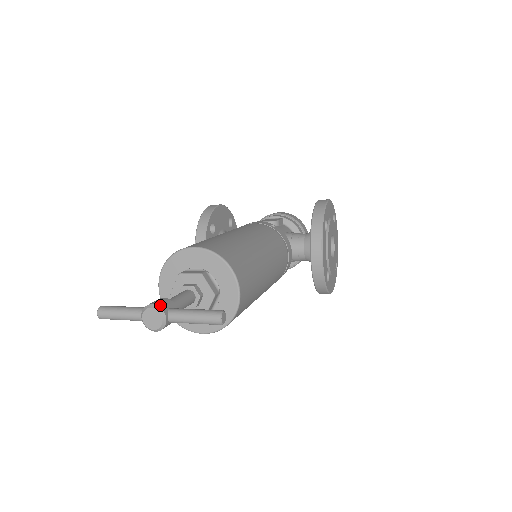
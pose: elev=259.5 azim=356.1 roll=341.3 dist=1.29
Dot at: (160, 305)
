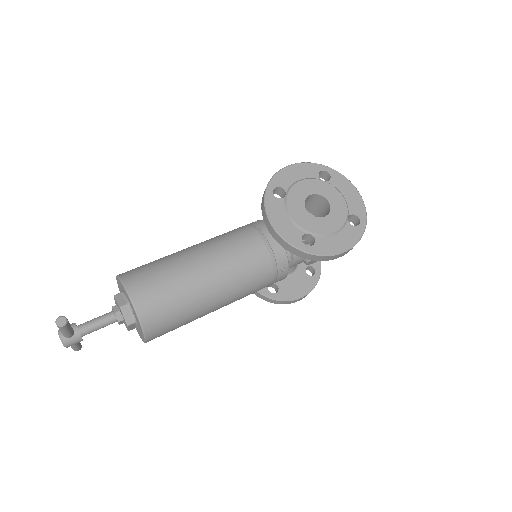
Dot at: occluded
